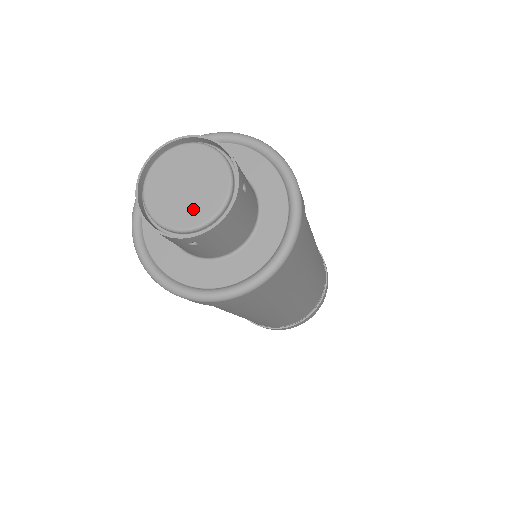
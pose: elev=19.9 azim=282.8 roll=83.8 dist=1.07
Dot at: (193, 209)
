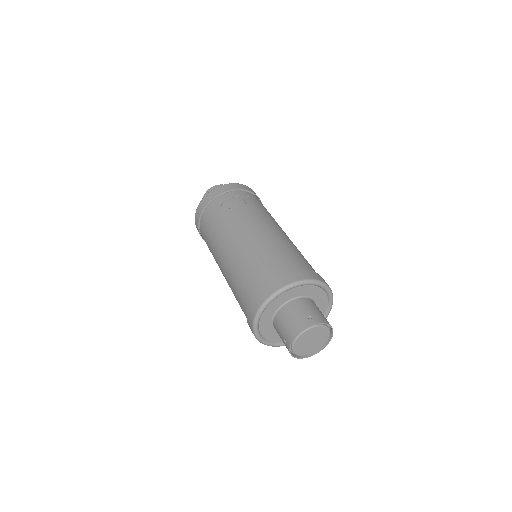
Dot at: (313, 348)
